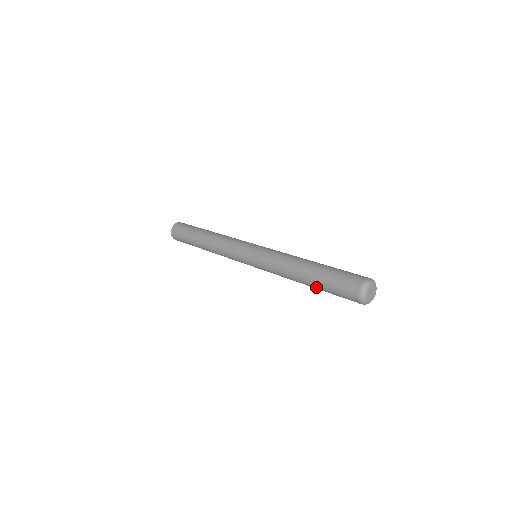
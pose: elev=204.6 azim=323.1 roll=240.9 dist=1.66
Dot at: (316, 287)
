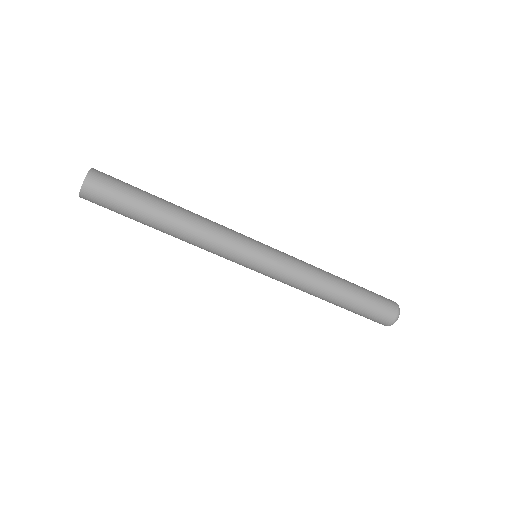
Dot at: (345, 306)
